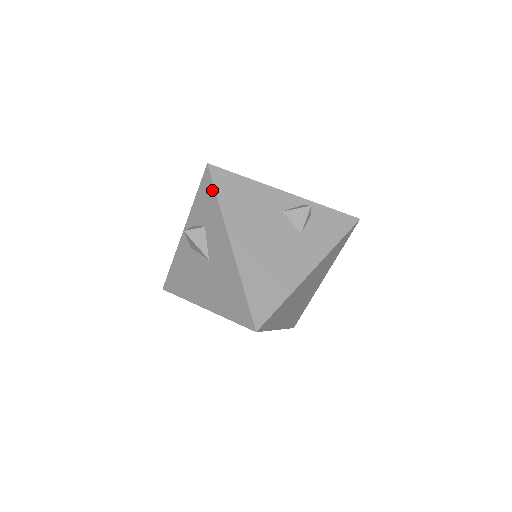
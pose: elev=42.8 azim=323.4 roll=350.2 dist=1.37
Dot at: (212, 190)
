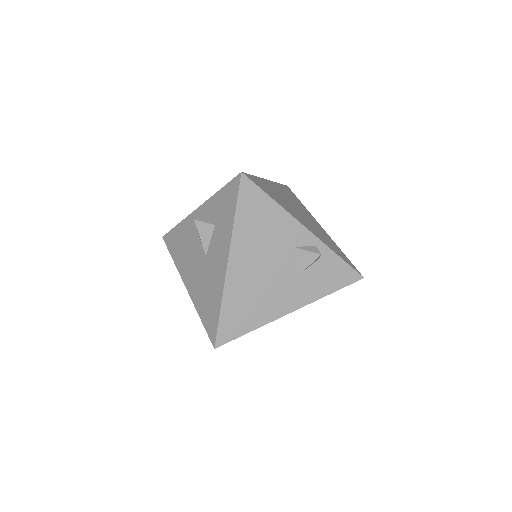
Dot at: (234, 201)
